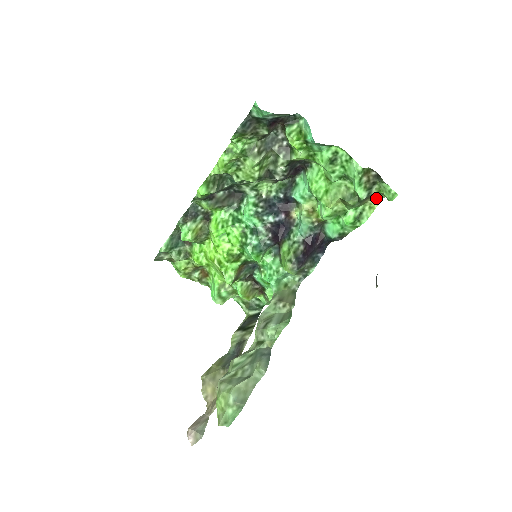
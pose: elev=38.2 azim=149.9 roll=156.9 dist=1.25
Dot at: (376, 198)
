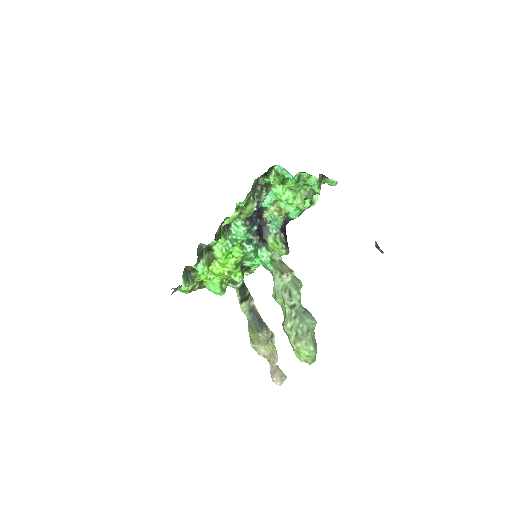
Dot at: occluded
